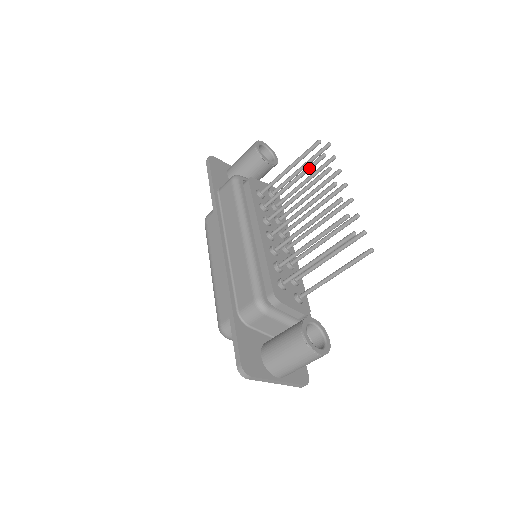
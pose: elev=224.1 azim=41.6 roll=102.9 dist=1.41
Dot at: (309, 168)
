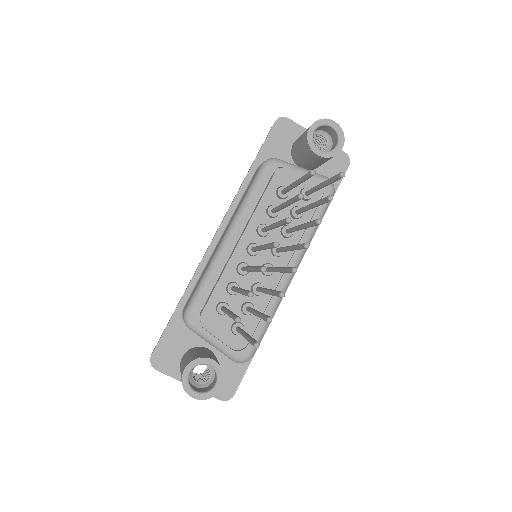
Dot at: (291, 201)
